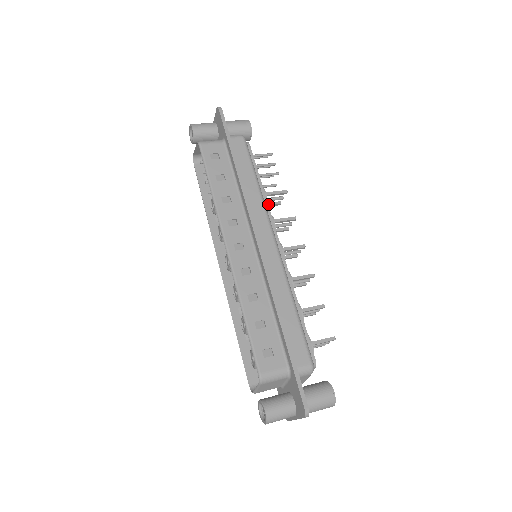
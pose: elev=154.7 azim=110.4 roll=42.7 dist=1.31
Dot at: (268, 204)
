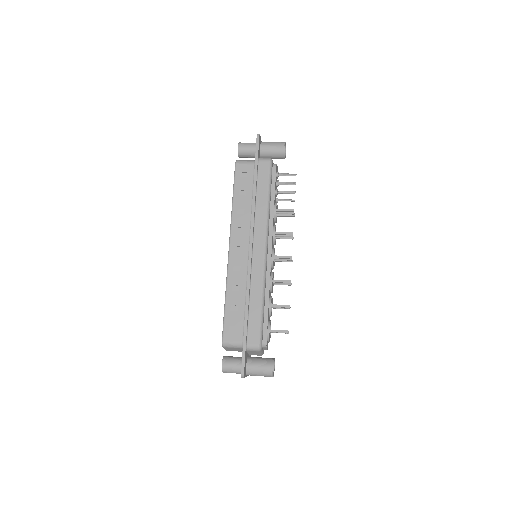
Dot at: (283, 215)
